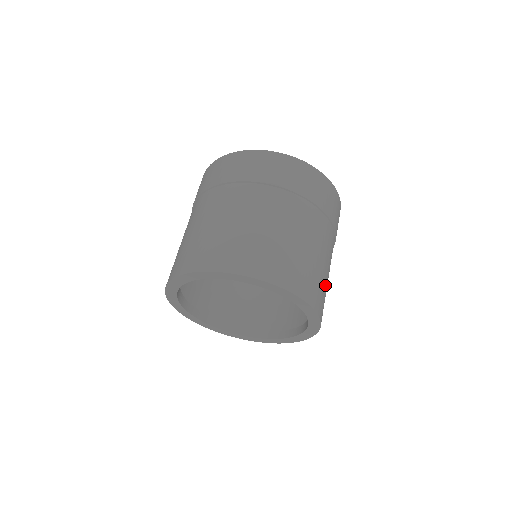
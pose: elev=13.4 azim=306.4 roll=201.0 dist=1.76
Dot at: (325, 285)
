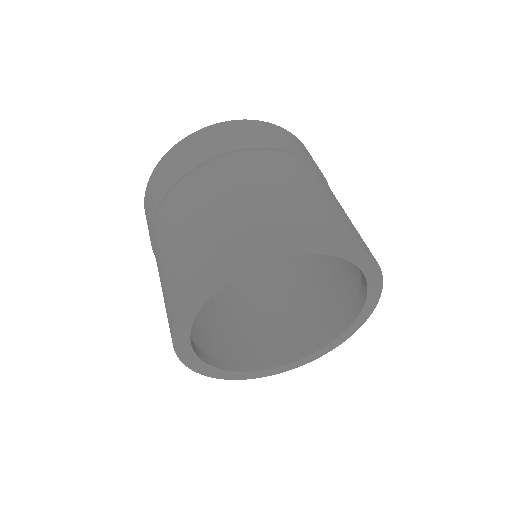
Dot at: occluded
